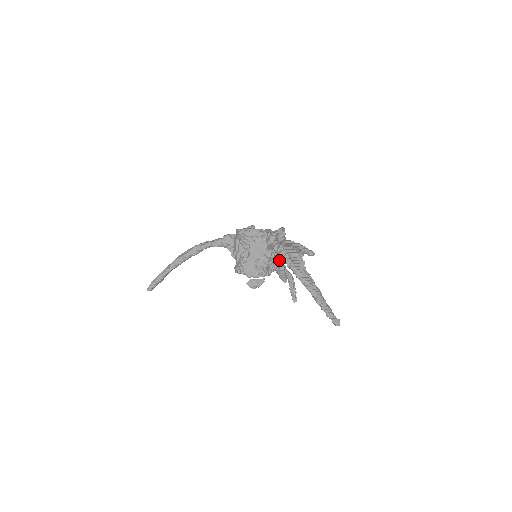
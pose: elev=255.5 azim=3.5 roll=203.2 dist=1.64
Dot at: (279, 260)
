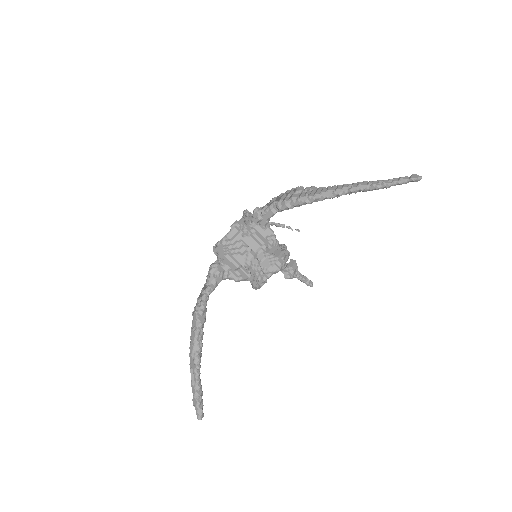
Dot at: occluded
